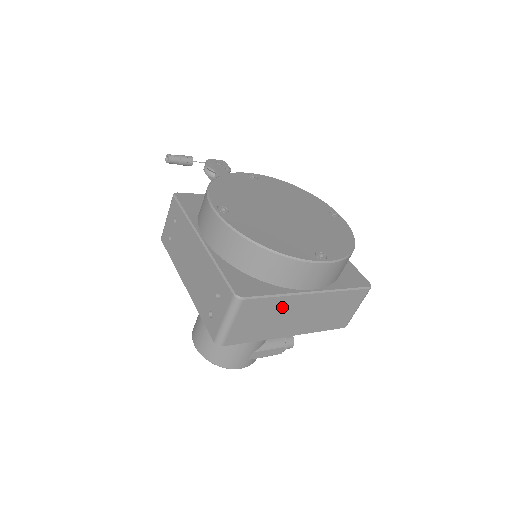
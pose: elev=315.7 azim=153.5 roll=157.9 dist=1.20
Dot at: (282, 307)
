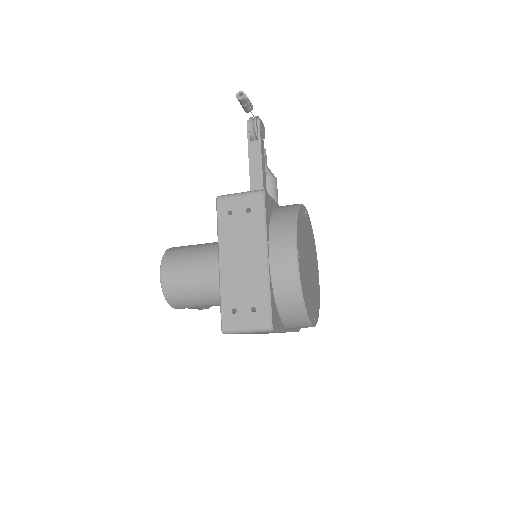
Dot at: occluded
